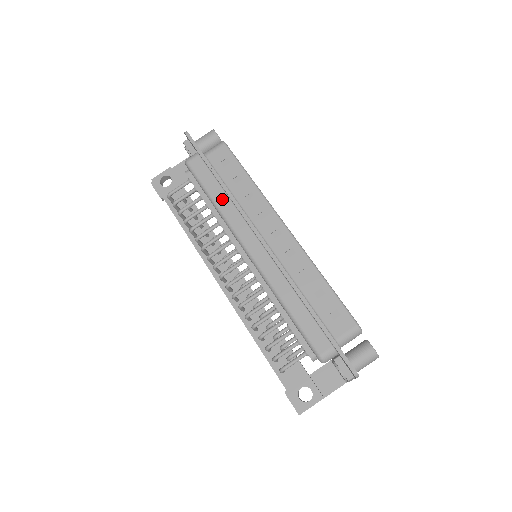
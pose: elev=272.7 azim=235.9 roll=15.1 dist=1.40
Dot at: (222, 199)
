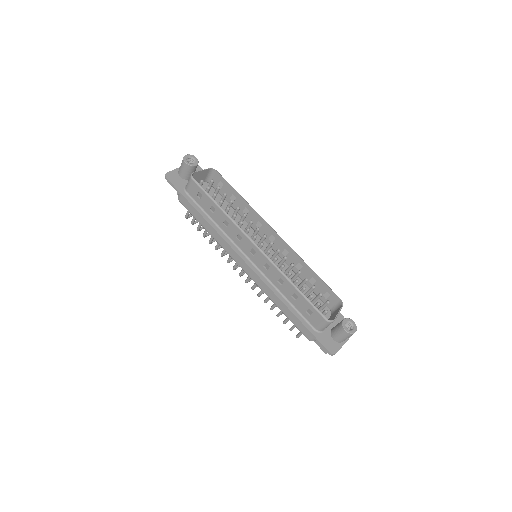
Dot at: (210, 229)
